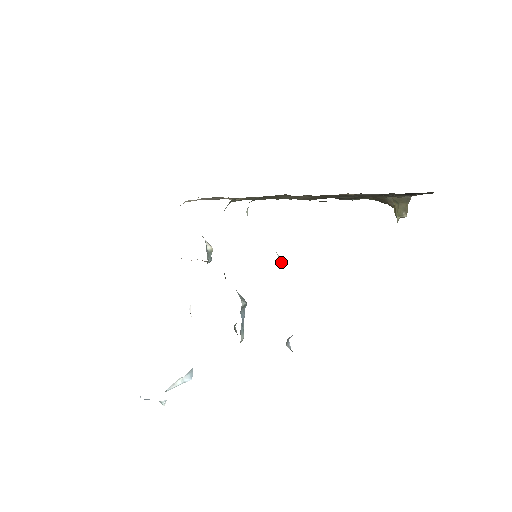
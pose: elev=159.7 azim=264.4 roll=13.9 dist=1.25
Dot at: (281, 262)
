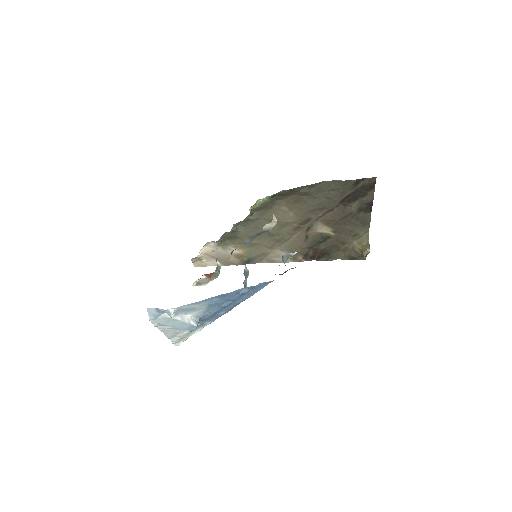
Dot at: (275, 218)
